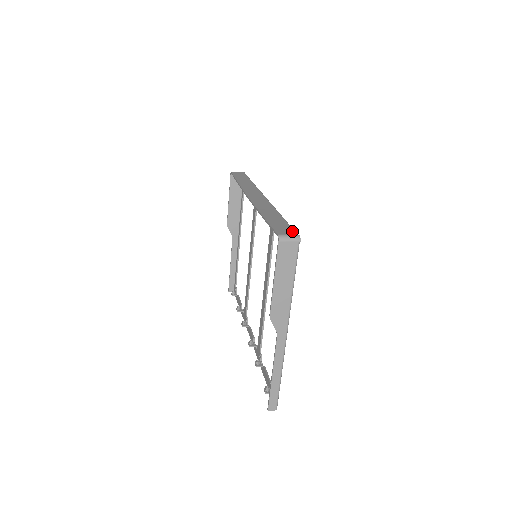
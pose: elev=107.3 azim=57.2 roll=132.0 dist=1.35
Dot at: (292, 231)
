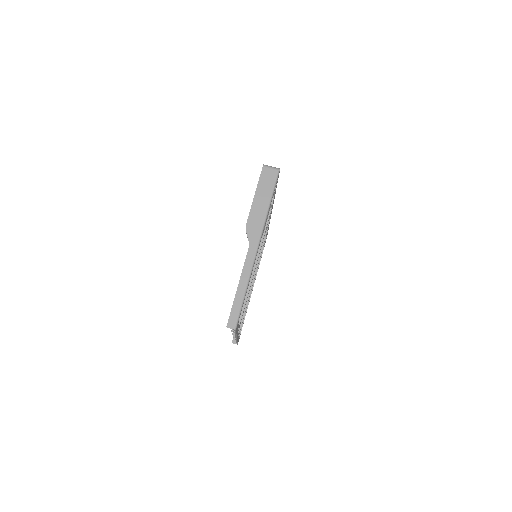
Dot at: occluded
